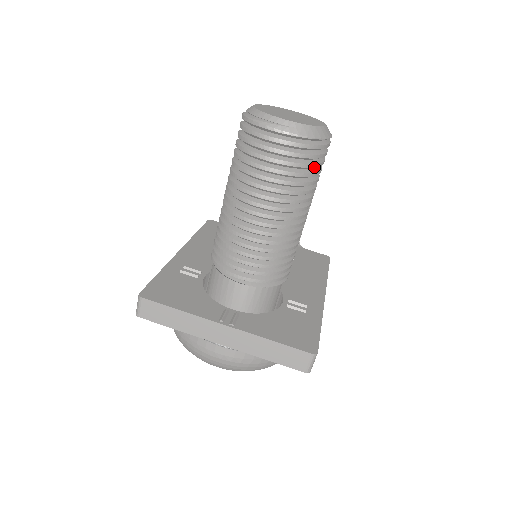
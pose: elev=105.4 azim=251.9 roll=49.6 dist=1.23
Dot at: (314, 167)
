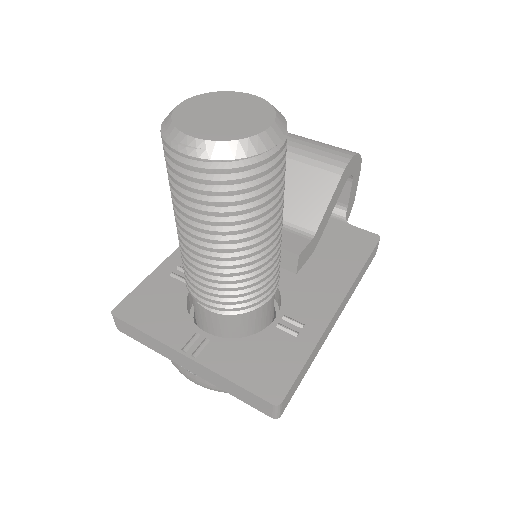
Dot at: (251, 191)
